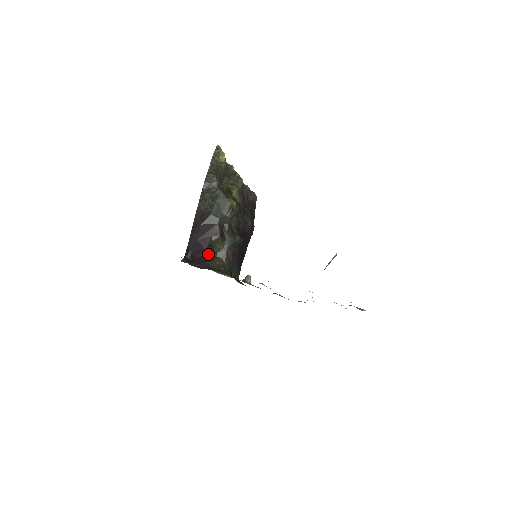
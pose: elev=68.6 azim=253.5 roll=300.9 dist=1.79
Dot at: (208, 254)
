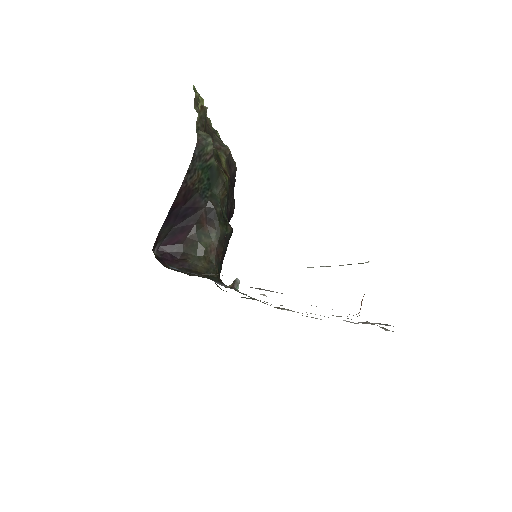
Dot at: (188, 250)
